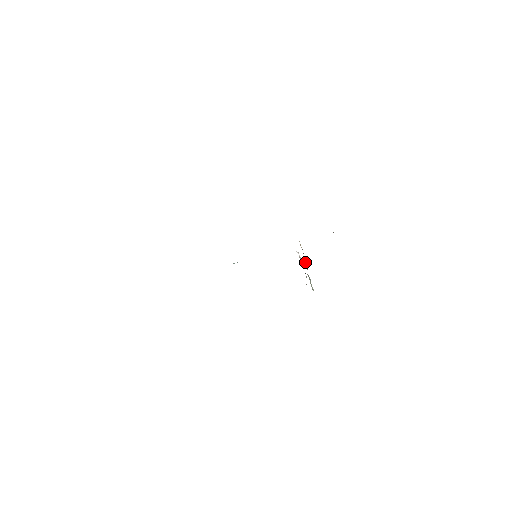
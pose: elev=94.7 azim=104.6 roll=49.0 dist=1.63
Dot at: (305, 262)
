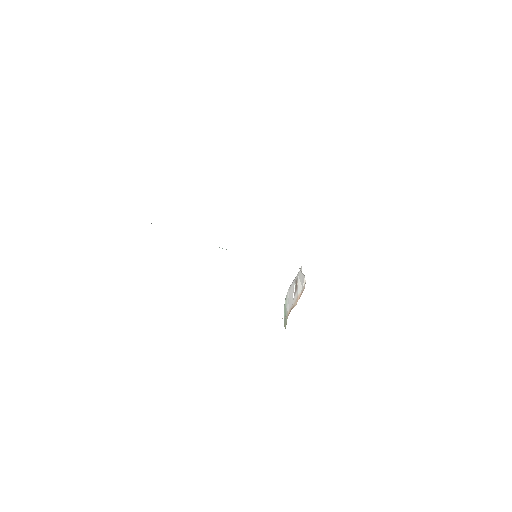
Dot at: occluded
